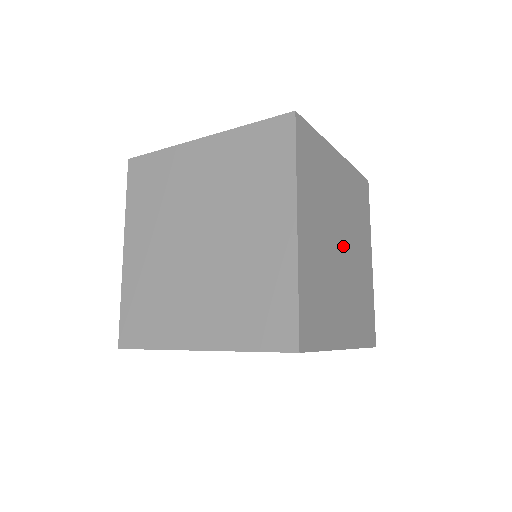
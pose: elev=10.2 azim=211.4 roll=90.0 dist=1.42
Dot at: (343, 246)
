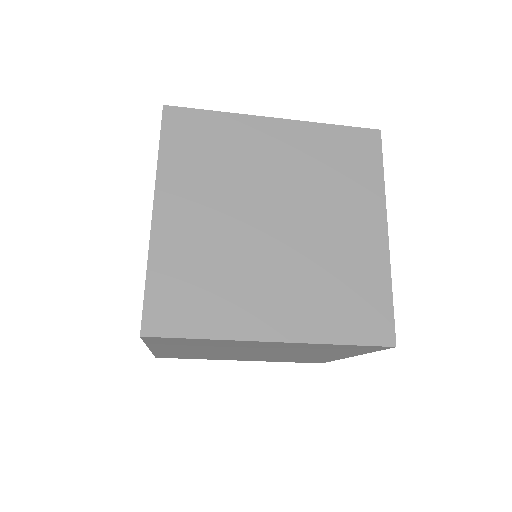
Dot at: (280, 220)
